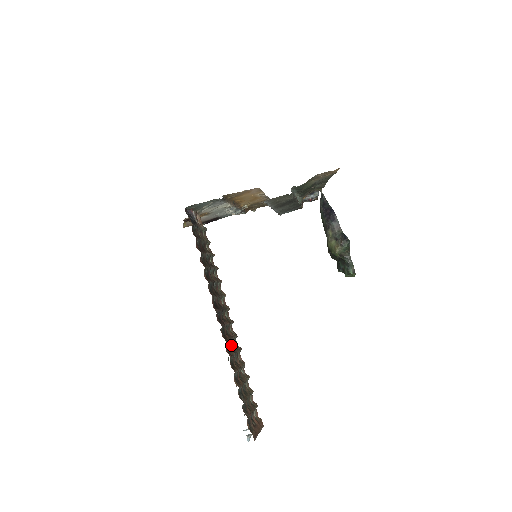
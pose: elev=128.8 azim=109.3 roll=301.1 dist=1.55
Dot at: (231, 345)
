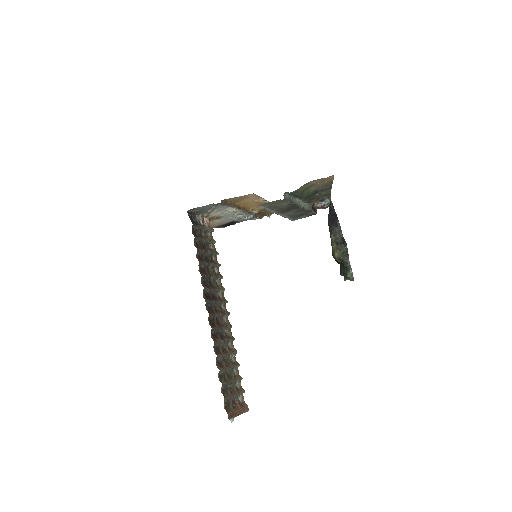
Dot at: (222, 333)
